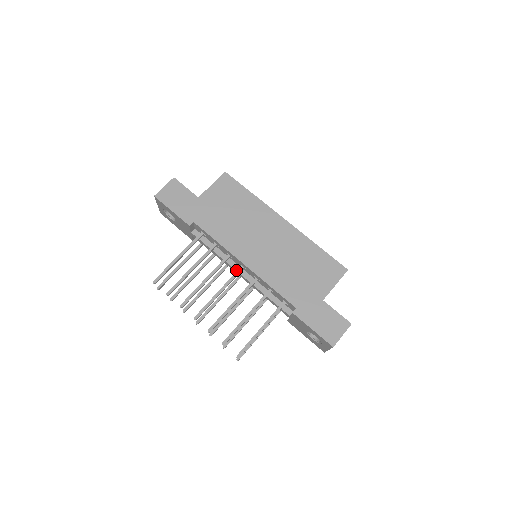
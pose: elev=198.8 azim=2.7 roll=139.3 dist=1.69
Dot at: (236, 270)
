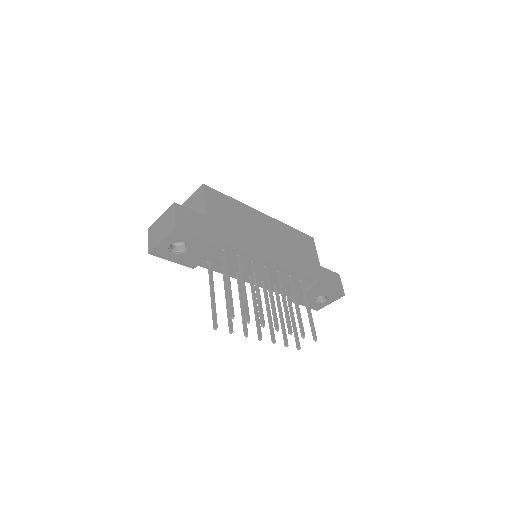
Dot at: (259, 274)
